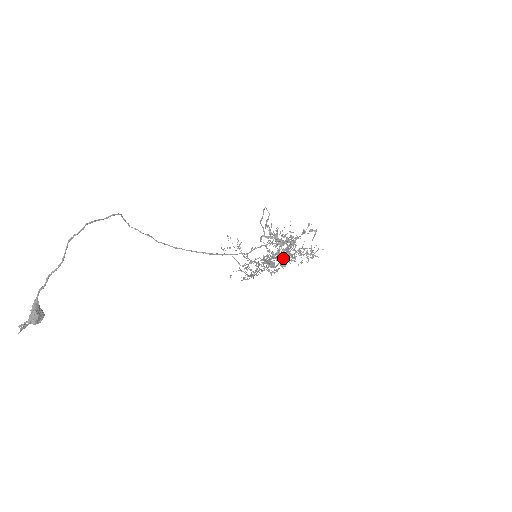
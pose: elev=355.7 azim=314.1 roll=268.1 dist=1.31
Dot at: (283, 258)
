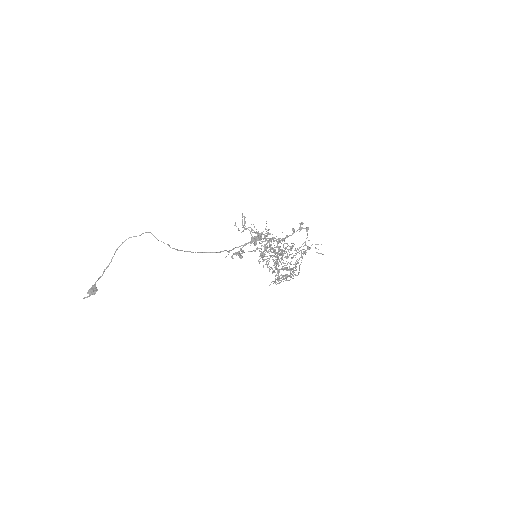
Dot at: (263, 253)
